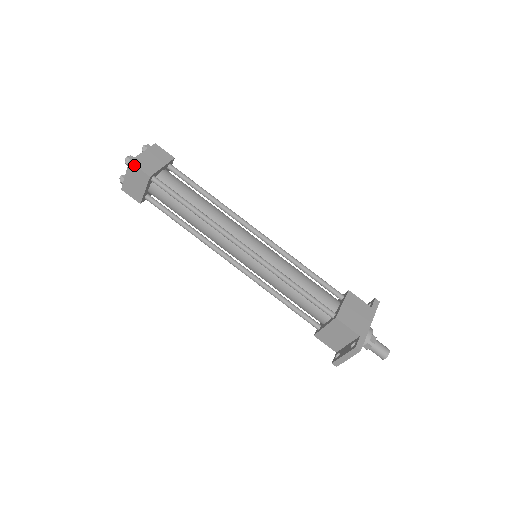
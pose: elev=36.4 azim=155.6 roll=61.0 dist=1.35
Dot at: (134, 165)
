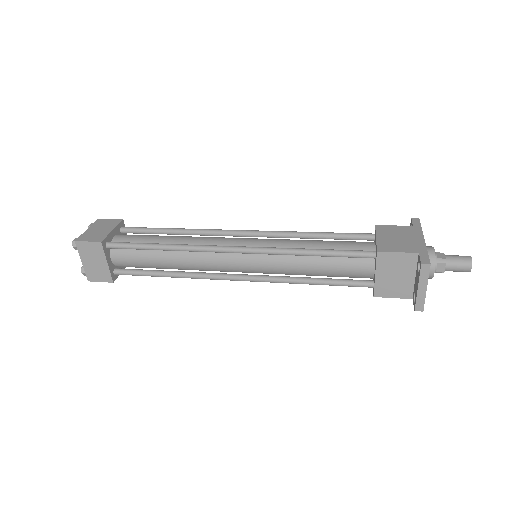
Dot at: (81, 242)
